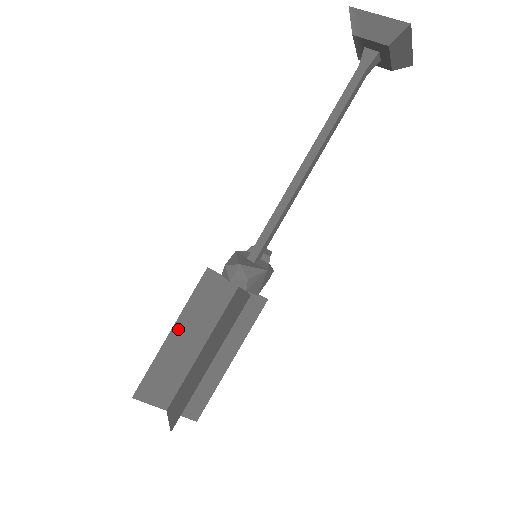
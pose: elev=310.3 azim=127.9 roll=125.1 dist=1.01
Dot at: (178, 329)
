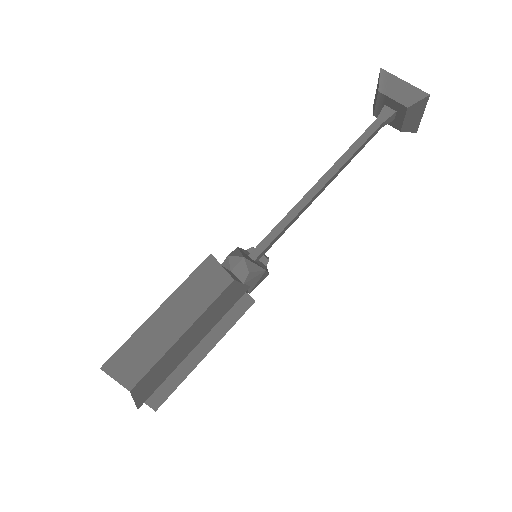
Dot at: (166, 307)
